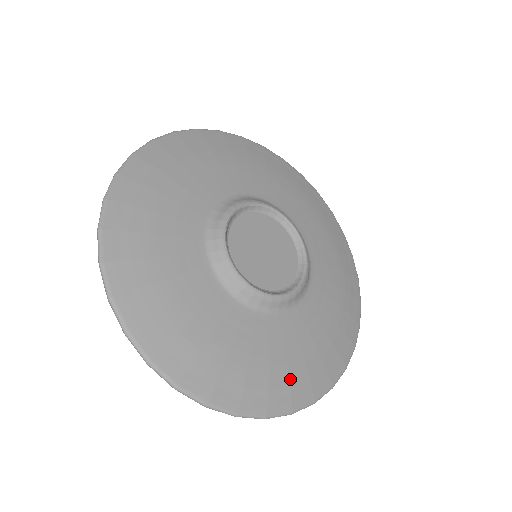
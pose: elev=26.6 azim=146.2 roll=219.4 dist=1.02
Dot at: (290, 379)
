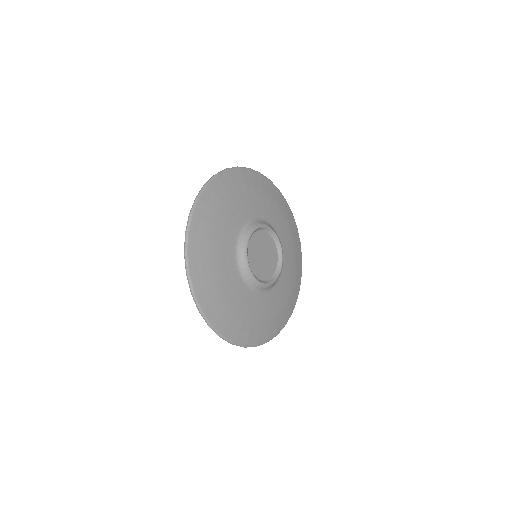
Dot at: (251, 329)
